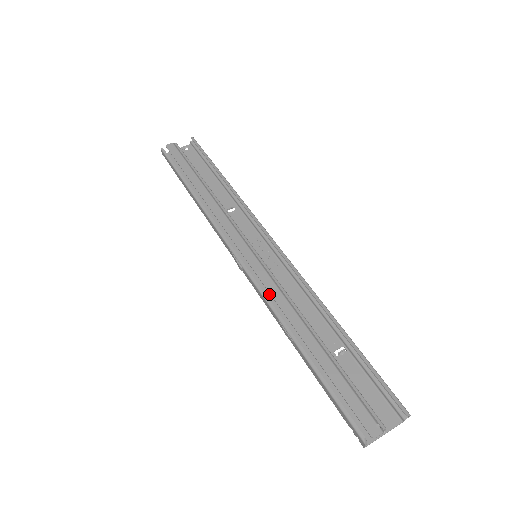
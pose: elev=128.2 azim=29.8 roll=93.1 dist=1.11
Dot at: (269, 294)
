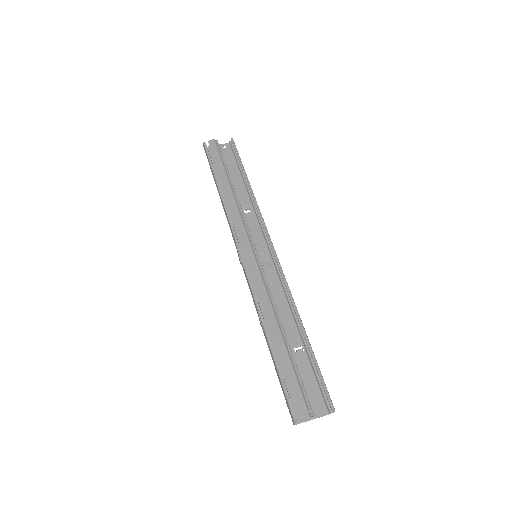
Dot at: occluded
